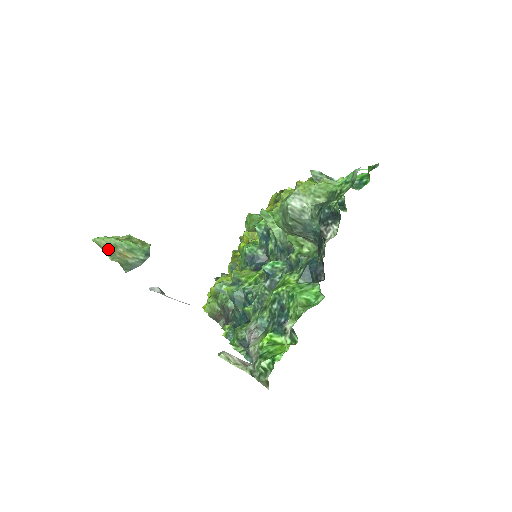
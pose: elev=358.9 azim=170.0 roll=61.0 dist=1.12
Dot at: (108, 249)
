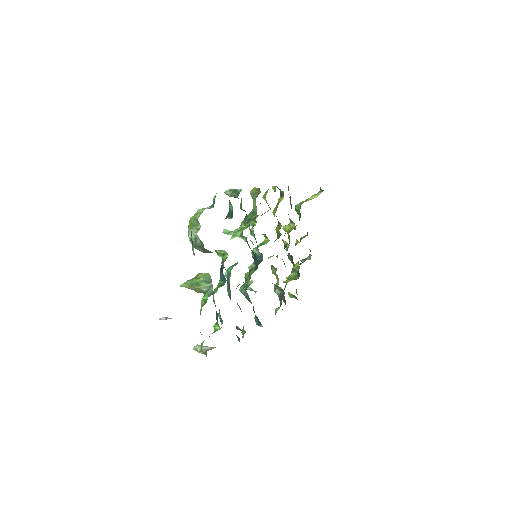
Dot at: (190, 288)
